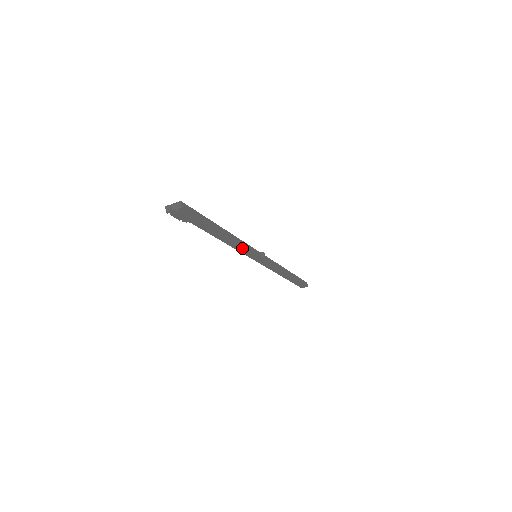
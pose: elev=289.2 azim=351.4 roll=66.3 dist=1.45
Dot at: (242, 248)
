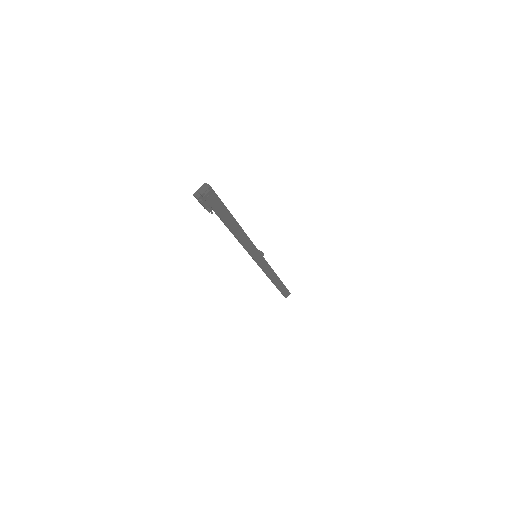
Dot at: (248, 243)
